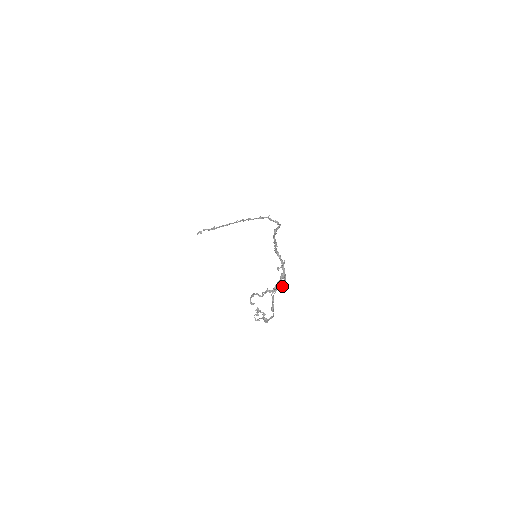
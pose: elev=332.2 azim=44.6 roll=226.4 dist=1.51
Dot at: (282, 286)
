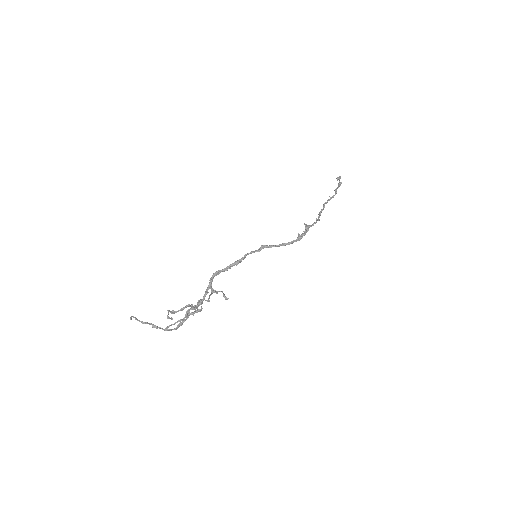
Dot at: (174, 313)
